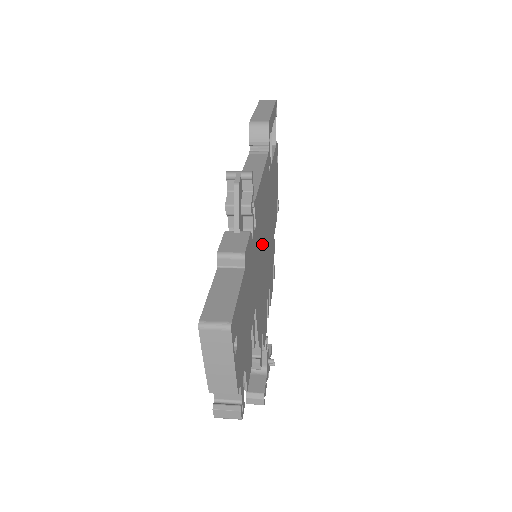
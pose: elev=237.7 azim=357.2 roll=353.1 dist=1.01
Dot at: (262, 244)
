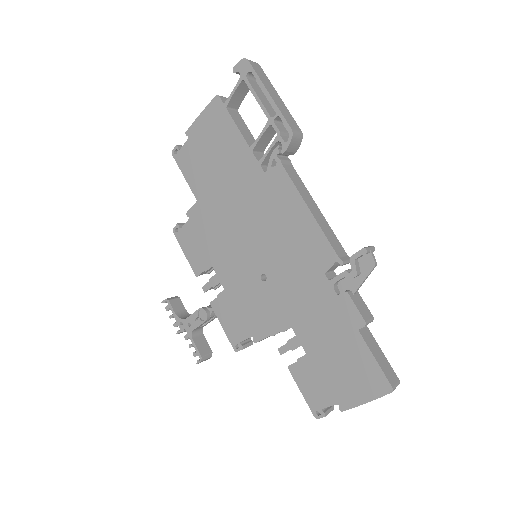
Dot at: occluded
